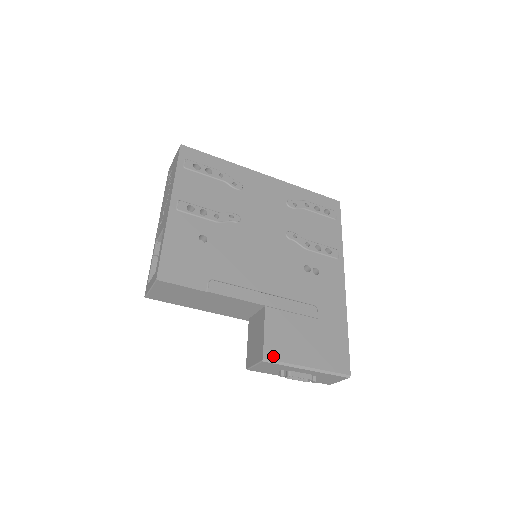
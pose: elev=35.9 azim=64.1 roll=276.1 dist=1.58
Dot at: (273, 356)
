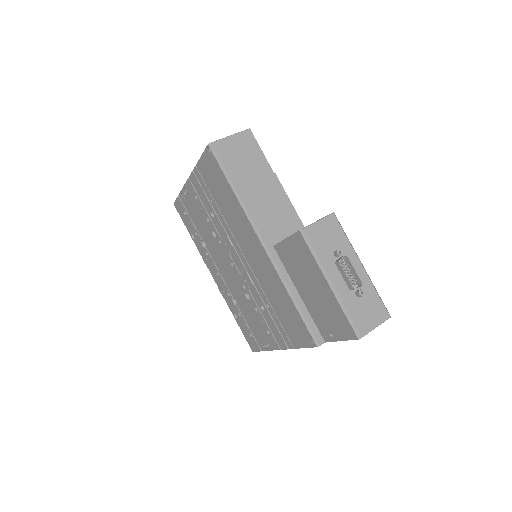
Dot at: occluded
